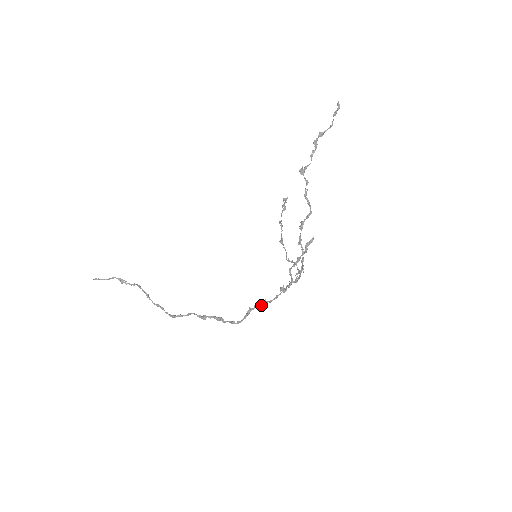
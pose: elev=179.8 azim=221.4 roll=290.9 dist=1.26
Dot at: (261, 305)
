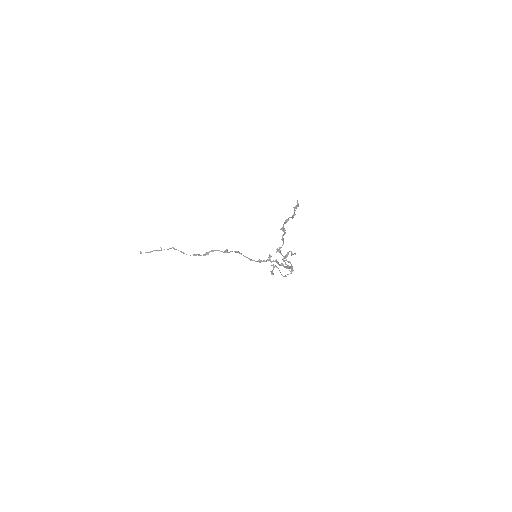
Dot at: occluded
